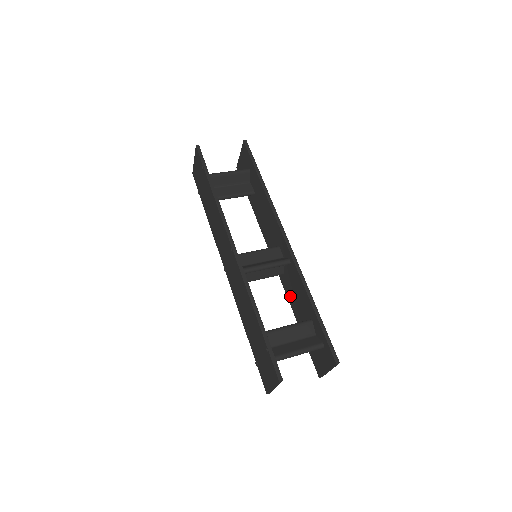
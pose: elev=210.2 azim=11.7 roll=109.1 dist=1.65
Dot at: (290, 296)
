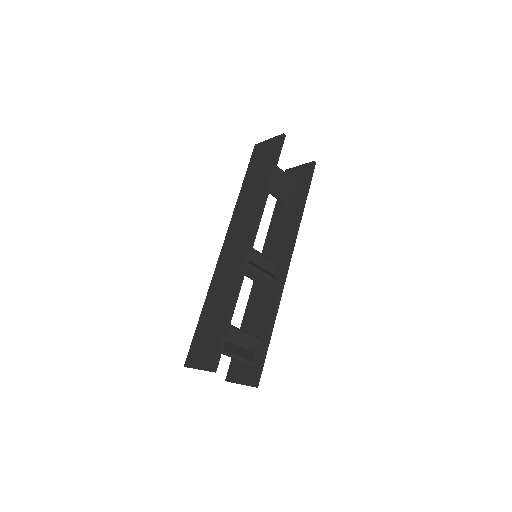
Dot at: (252, 304)
